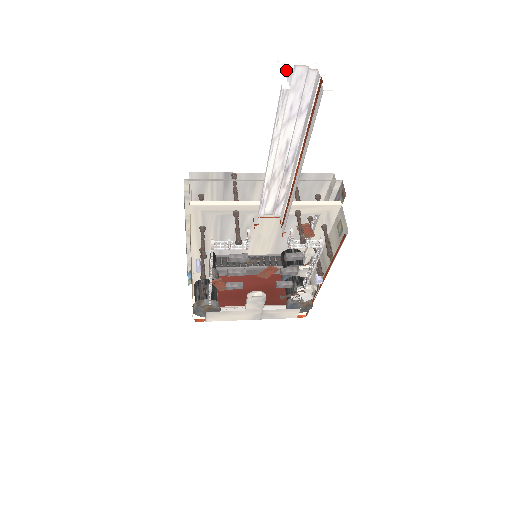
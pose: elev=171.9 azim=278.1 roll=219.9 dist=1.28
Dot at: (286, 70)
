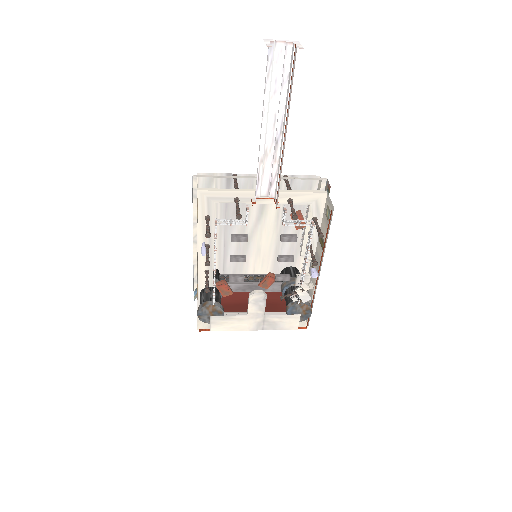
Dot at: occluded
